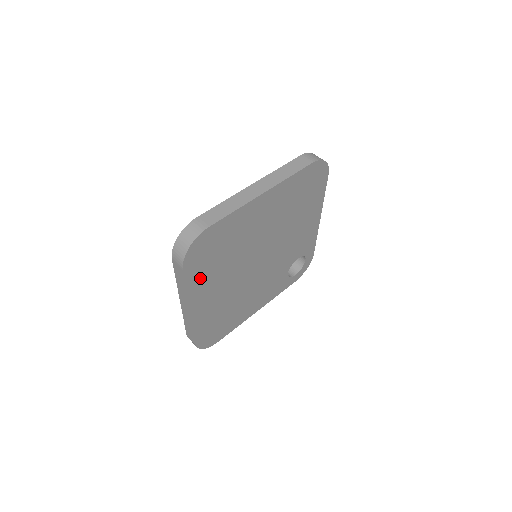
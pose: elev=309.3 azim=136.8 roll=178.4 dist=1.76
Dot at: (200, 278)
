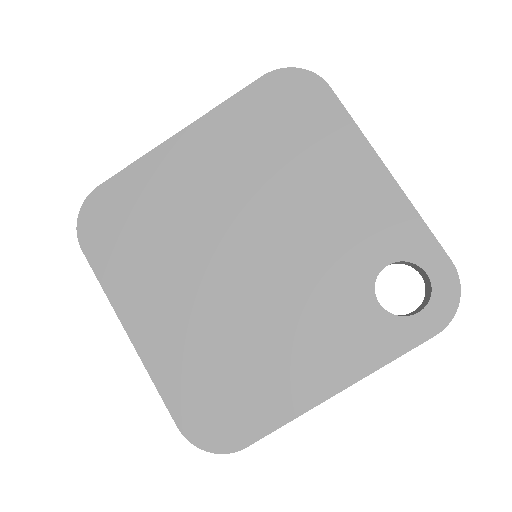
Dot at: (121, 271)
